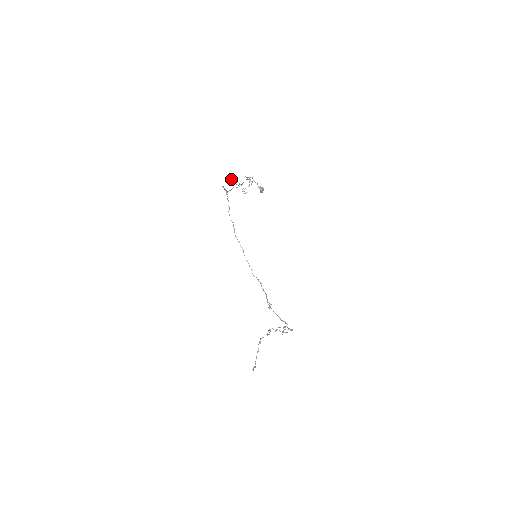
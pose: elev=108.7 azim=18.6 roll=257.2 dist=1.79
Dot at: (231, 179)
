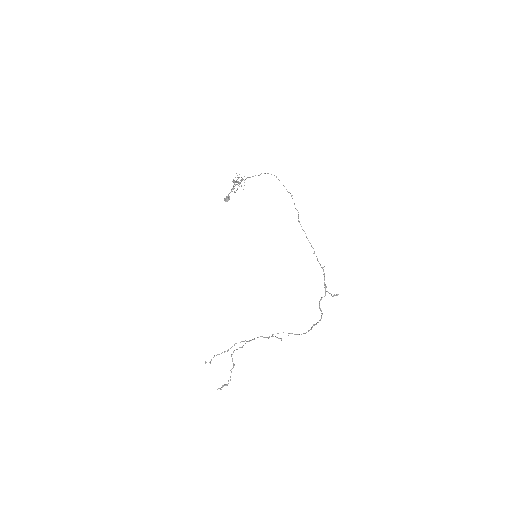
Dot at: (236, 173)
